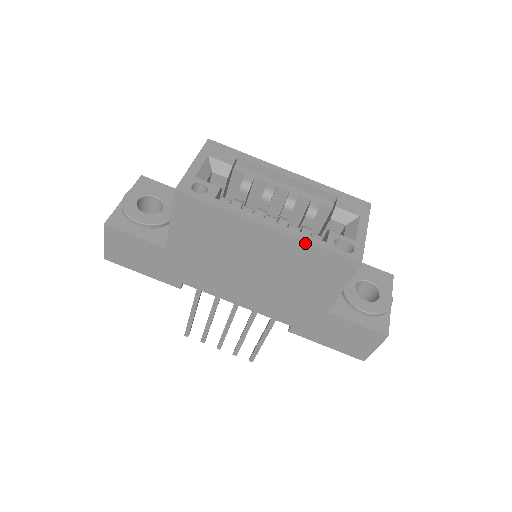
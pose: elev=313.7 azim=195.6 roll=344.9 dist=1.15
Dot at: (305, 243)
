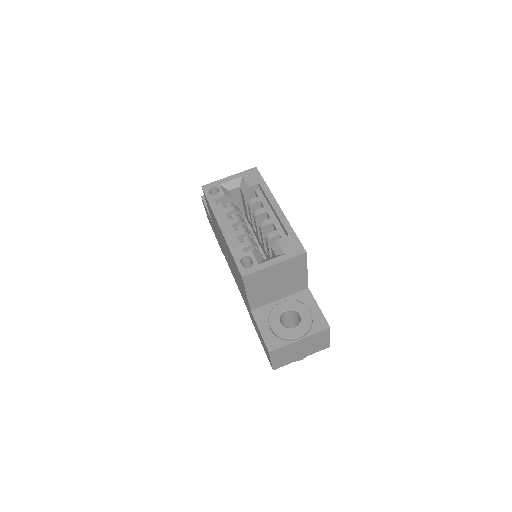
Dot at: (228, 247)
